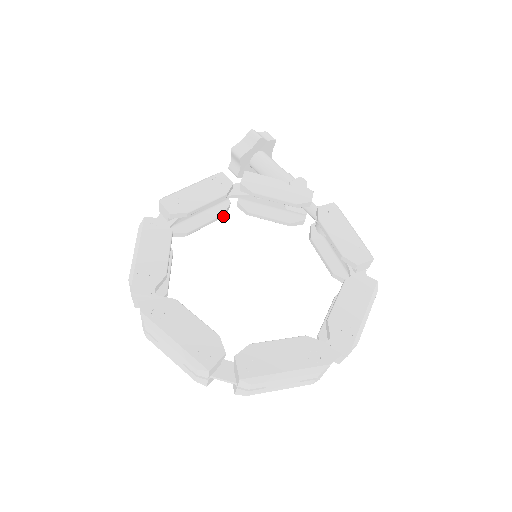
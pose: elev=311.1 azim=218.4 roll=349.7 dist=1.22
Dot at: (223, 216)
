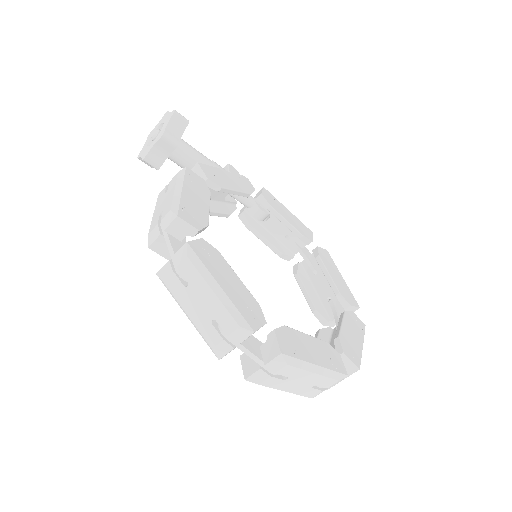
Dot at: occluded
